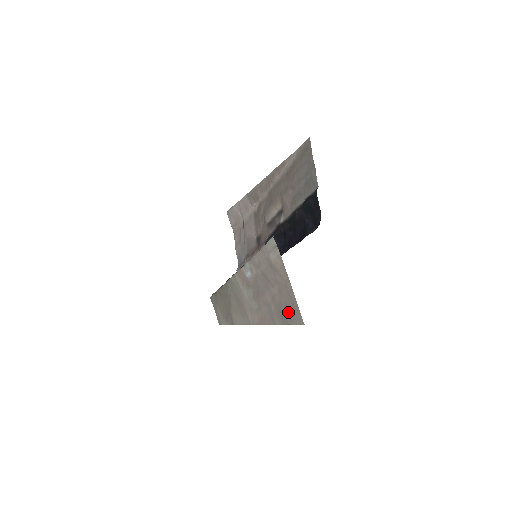
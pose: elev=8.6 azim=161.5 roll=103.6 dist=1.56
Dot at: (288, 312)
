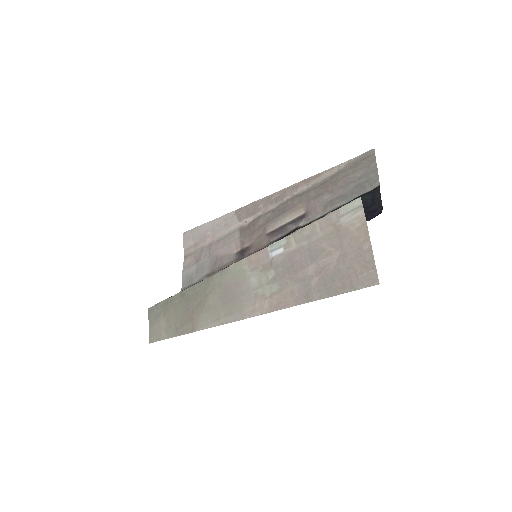
Dot at: (349, 278)
